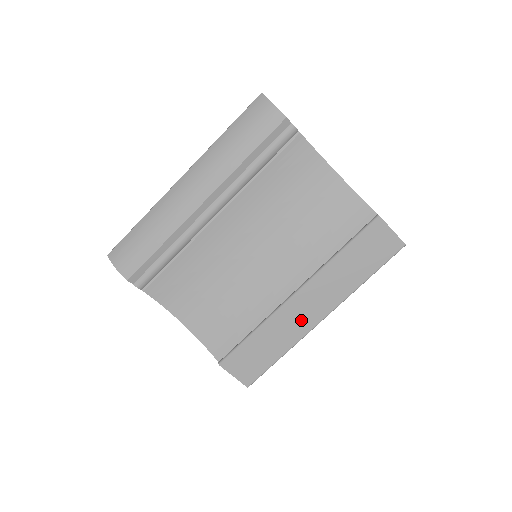
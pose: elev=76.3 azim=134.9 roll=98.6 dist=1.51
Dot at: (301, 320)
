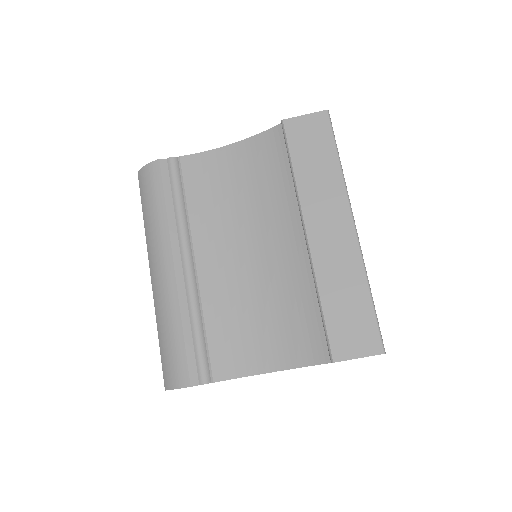
Dot at: (339, 246)
